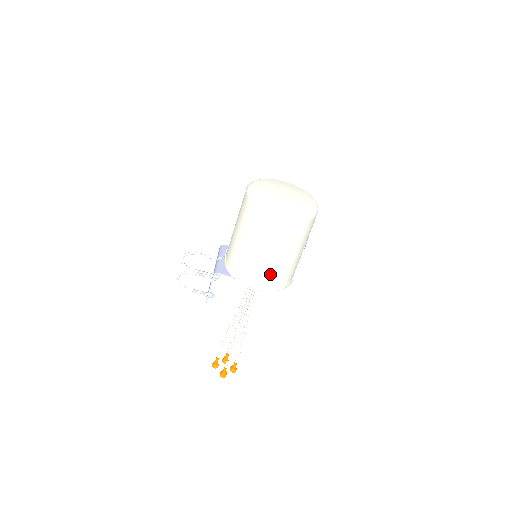
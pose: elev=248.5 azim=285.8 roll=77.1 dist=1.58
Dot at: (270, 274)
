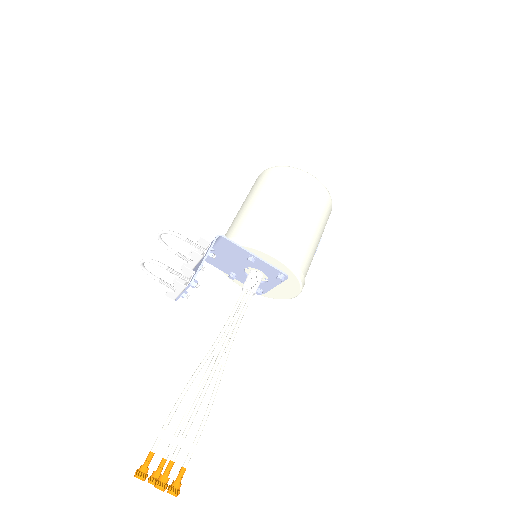
Dot at: (294, 242)
